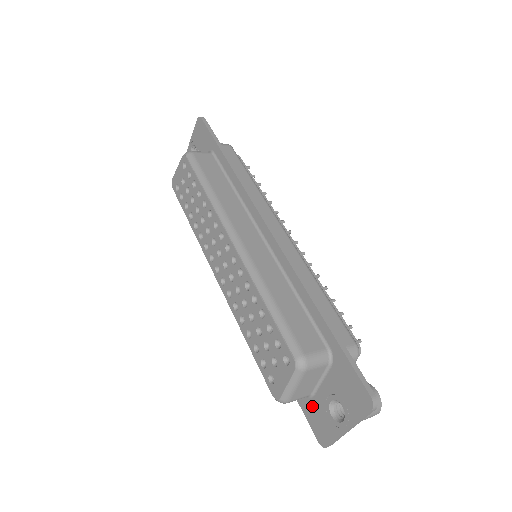
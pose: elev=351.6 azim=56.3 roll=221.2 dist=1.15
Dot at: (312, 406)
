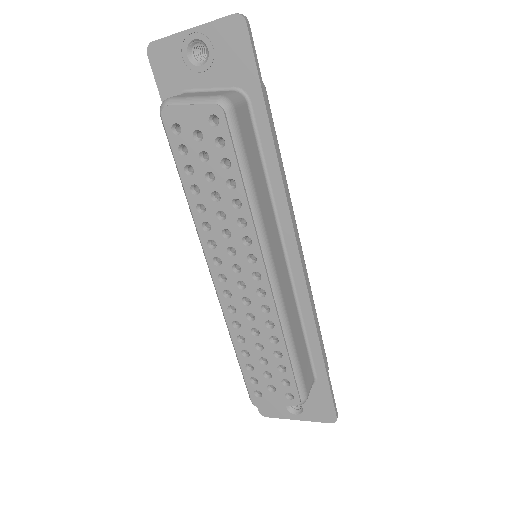
Dot at: occluded
